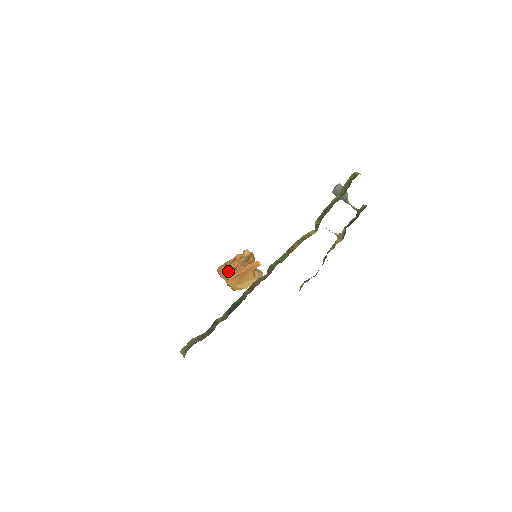
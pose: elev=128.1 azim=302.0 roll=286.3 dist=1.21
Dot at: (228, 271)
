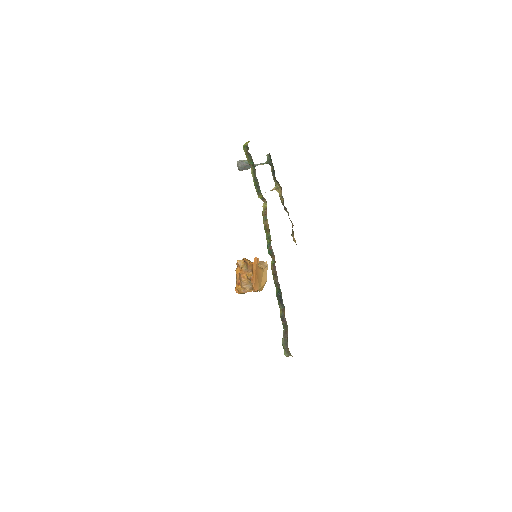
Dot at: (245, 285)
